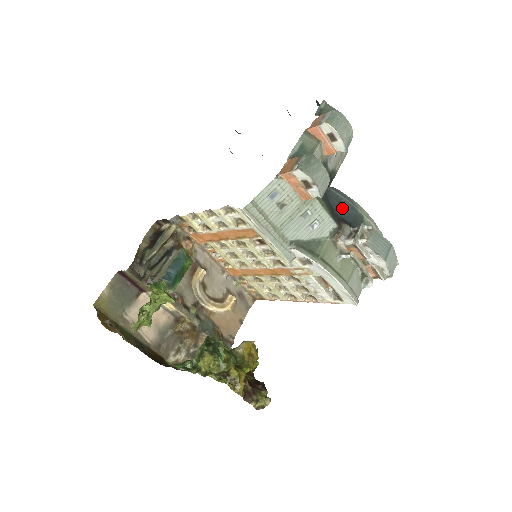
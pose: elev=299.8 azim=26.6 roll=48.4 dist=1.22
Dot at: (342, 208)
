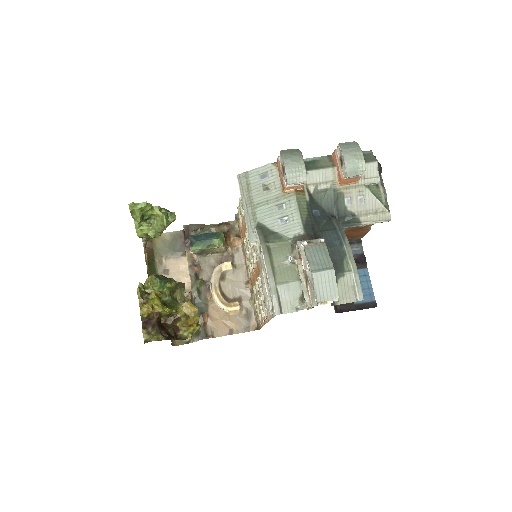
Dot at: (329, 235)
